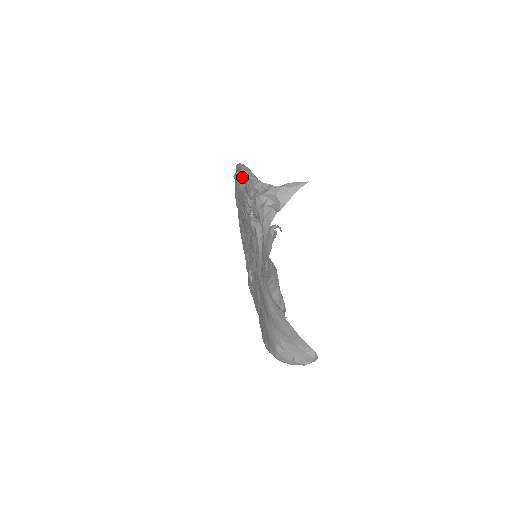
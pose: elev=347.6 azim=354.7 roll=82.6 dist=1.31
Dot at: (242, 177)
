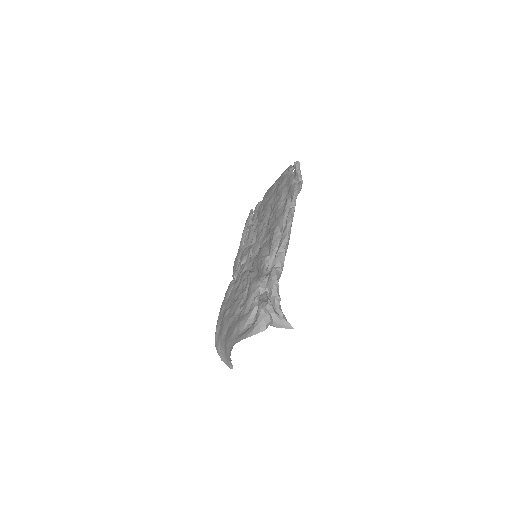
Dot at: (278, 251)
